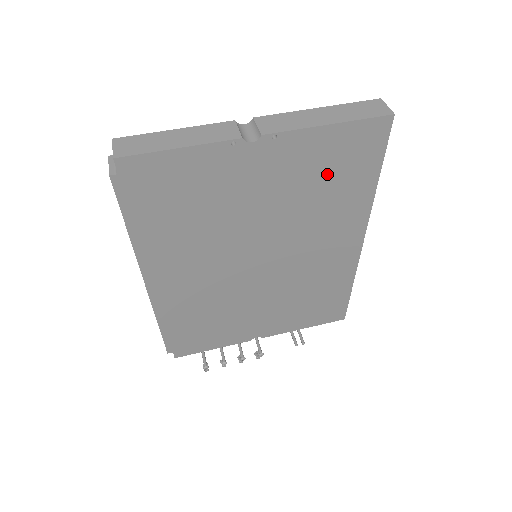
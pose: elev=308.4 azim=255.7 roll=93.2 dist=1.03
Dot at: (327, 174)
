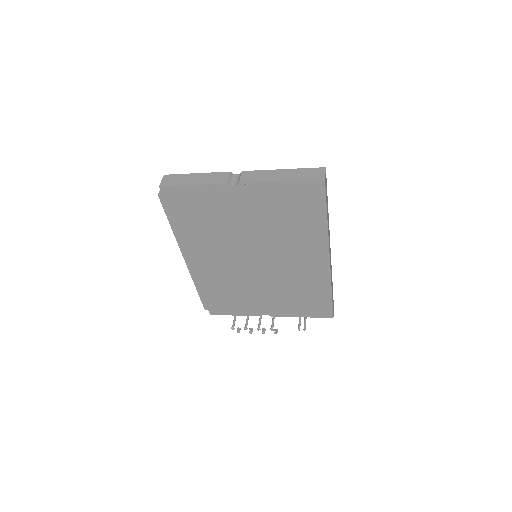
Dot at: (288, 211)
